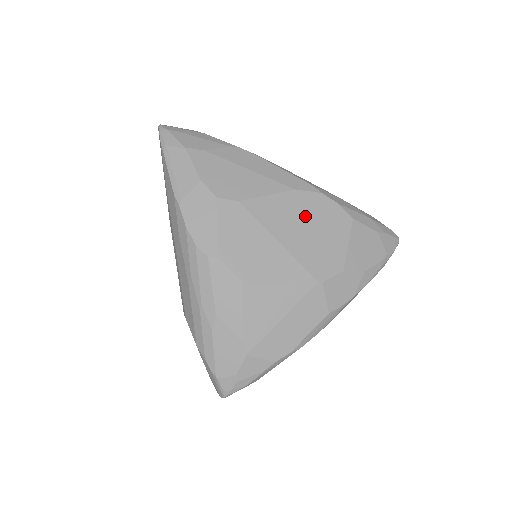
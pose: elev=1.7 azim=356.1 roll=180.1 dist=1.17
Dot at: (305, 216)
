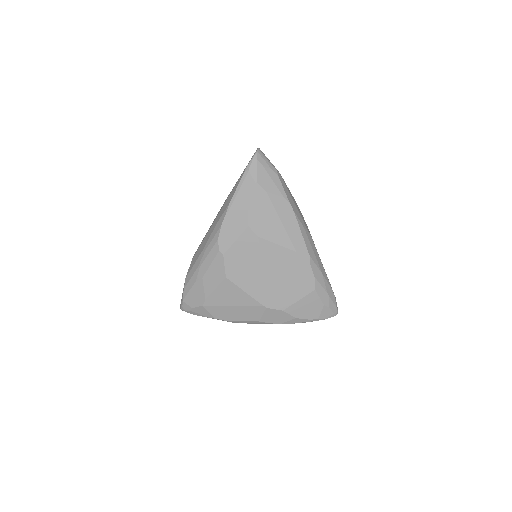
Dot at: (289, 270)
